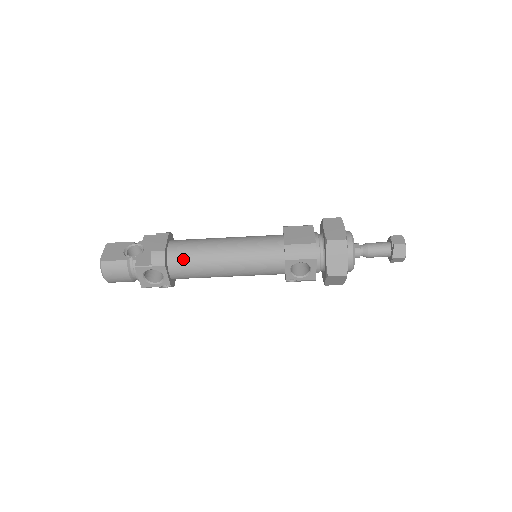
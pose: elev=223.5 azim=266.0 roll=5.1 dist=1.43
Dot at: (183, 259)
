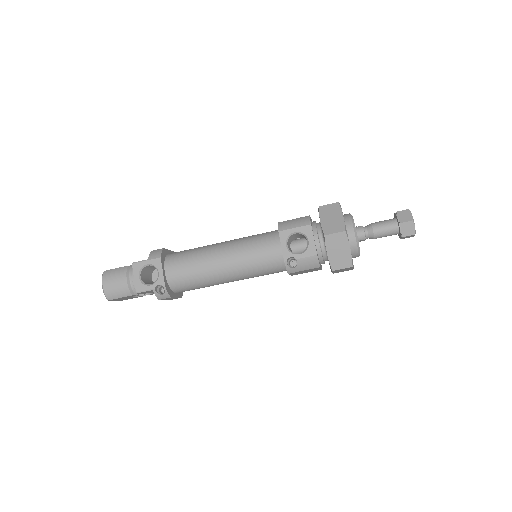
Dot at: (180, 256)
